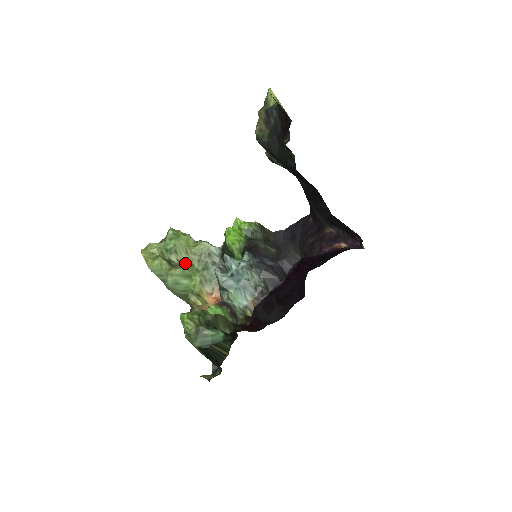
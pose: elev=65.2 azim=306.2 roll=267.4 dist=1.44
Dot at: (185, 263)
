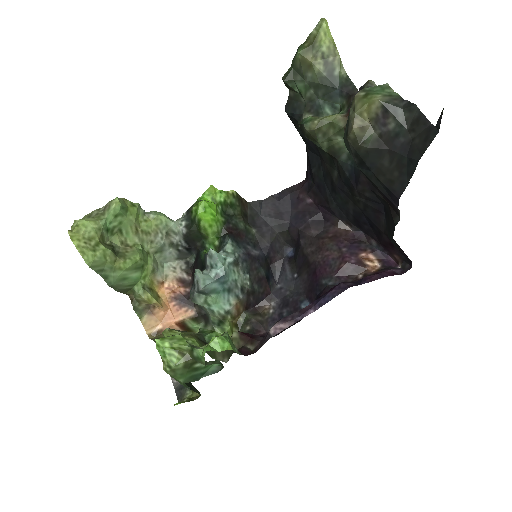
Dot at: (133, 246)
